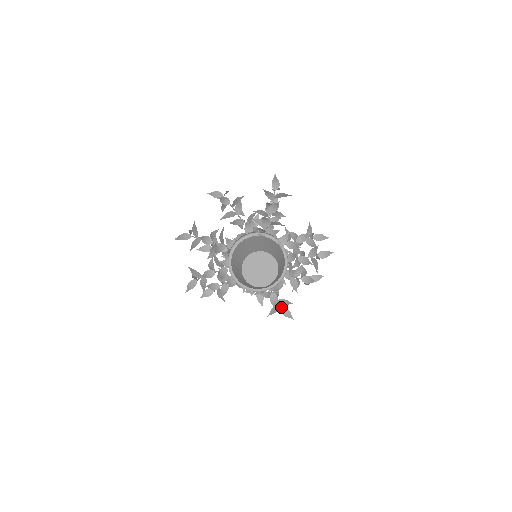
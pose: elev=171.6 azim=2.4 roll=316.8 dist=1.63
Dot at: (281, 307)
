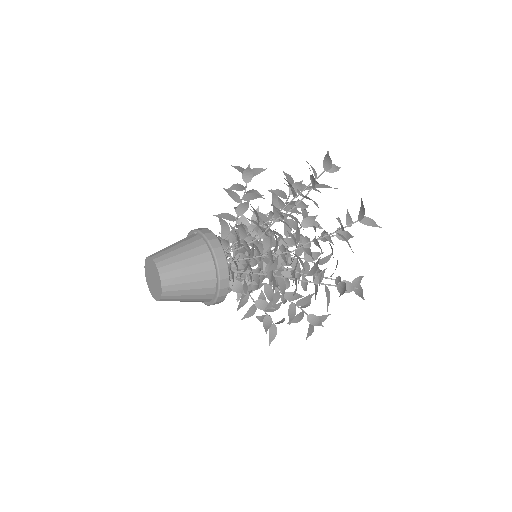
Dot at: (336, 286)
